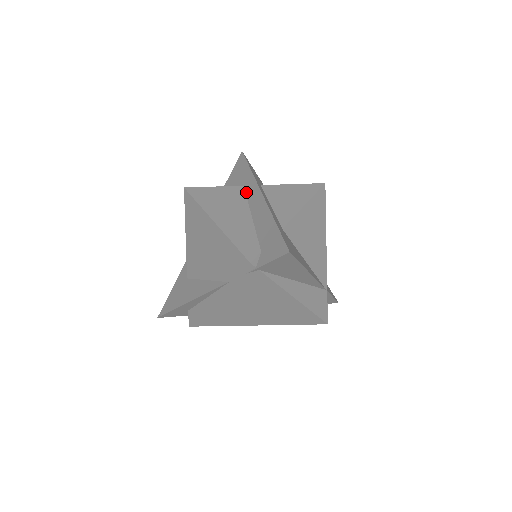
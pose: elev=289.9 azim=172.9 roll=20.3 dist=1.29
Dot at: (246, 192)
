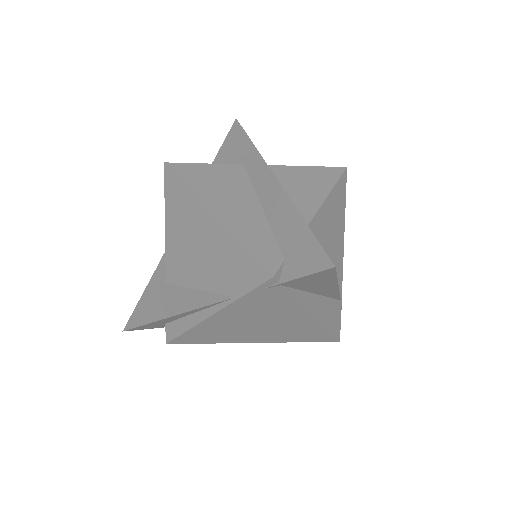
Dot at: (249, 173)
